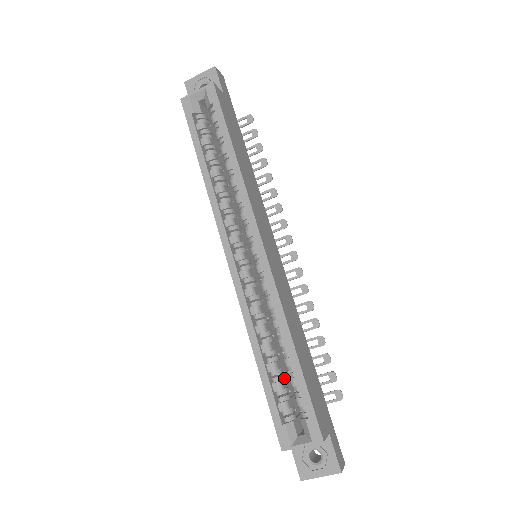
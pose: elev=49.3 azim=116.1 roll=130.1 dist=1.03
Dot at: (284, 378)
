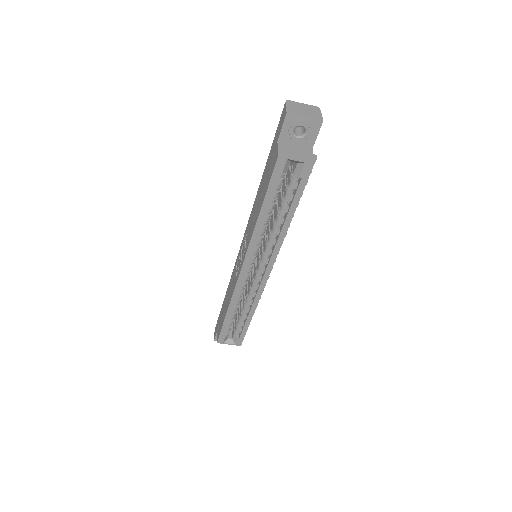
Dot at: occluded
